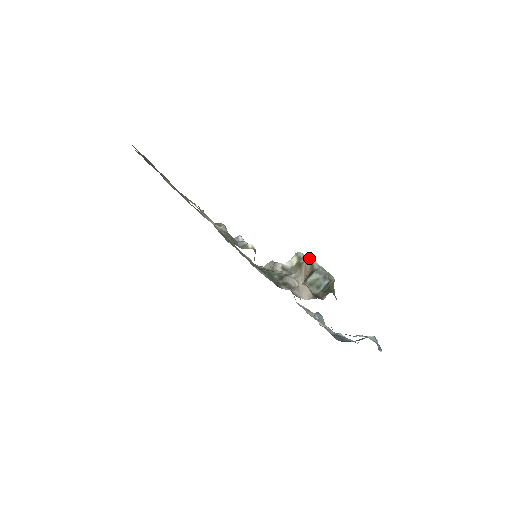
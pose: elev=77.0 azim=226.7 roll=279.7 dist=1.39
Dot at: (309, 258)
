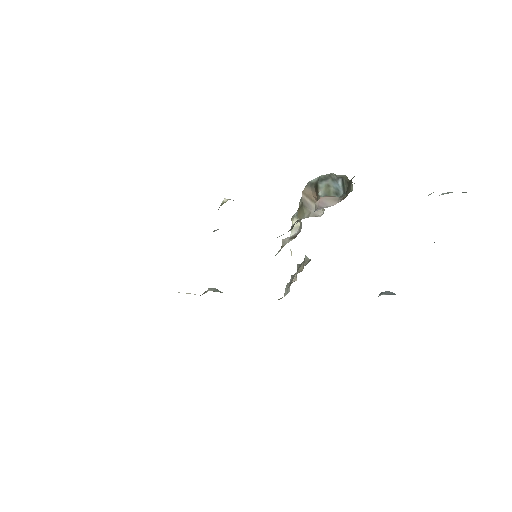
Dot at: occluded
